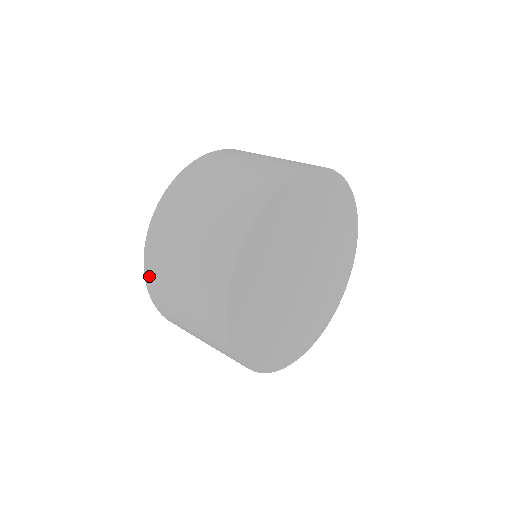
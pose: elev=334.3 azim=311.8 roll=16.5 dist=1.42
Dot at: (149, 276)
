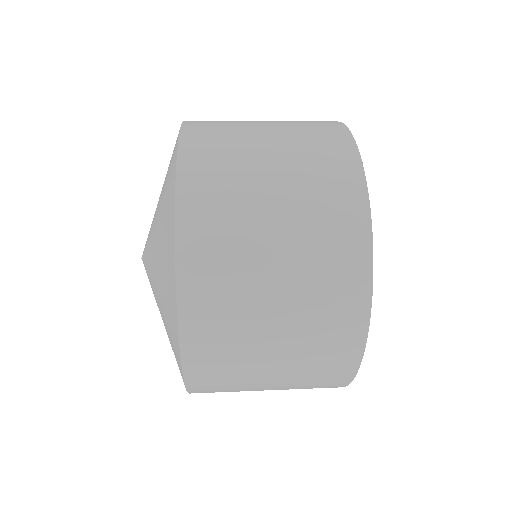
Dot at: (191, 299)
